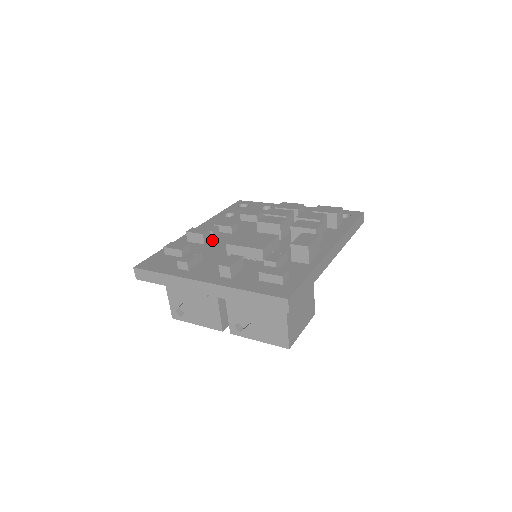
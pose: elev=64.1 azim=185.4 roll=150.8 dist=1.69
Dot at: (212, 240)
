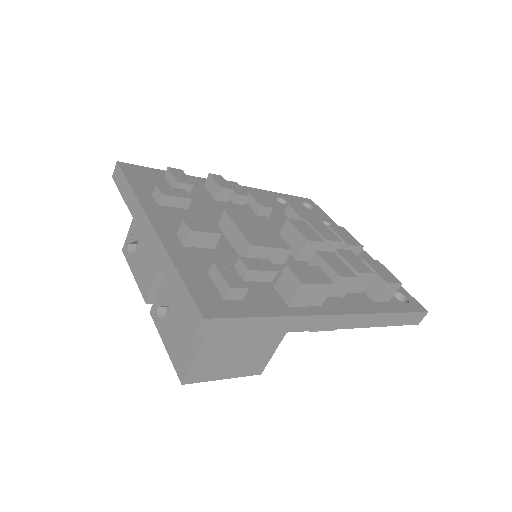
Dot at: (228, 203)
